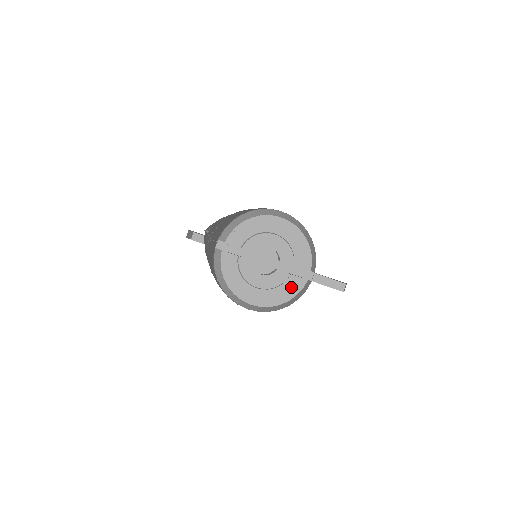
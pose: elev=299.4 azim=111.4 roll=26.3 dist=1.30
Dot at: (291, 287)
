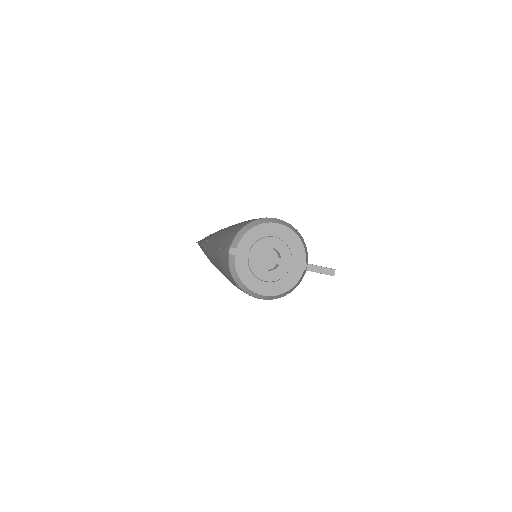
Dot at: (292, 277)
